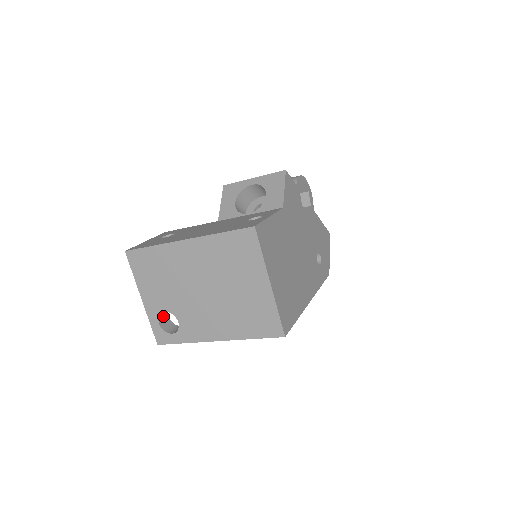
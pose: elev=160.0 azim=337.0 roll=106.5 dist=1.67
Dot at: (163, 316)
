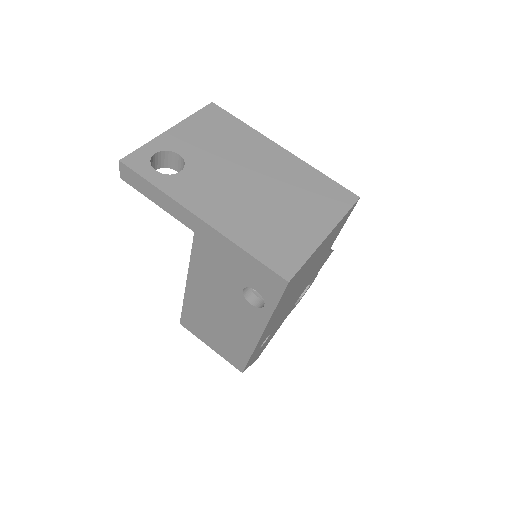
Dot at: (159, 160)
